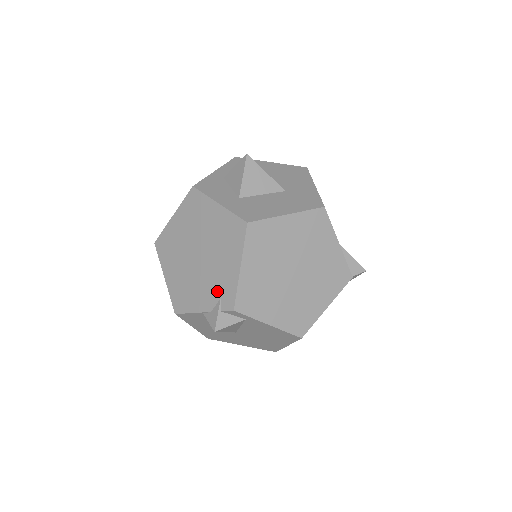
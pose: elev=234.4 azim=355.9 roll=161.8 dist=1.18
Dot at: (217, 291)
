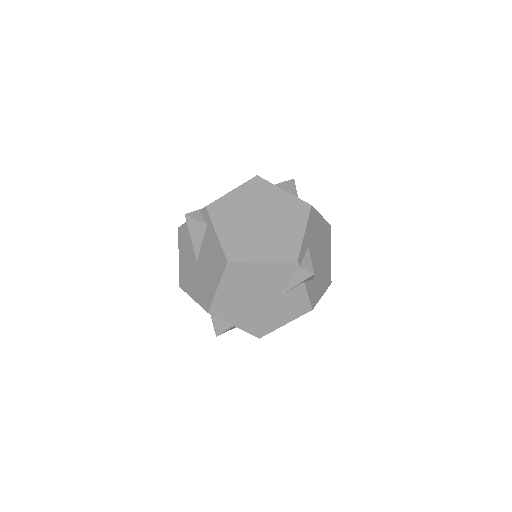
Dot at: occluded
